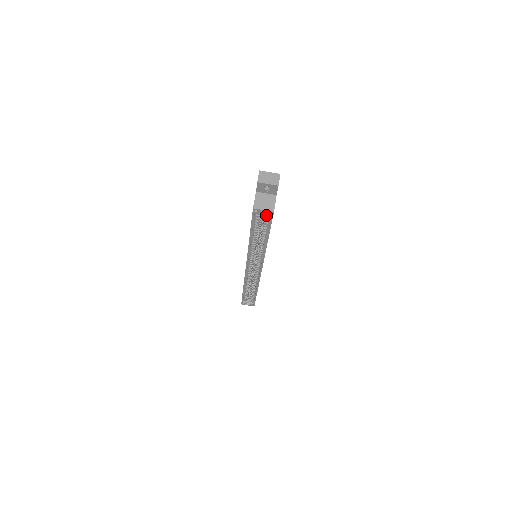
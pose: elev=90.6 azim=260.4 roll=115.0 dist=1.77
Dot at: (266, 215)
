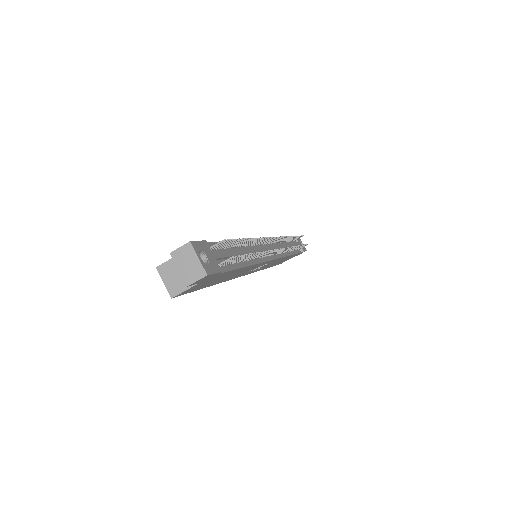
Dot at: occluded
